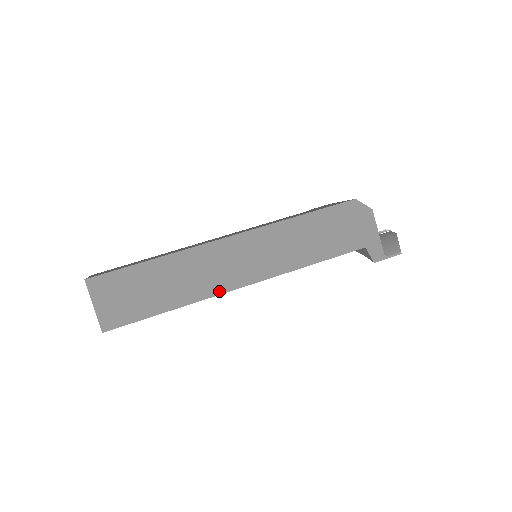
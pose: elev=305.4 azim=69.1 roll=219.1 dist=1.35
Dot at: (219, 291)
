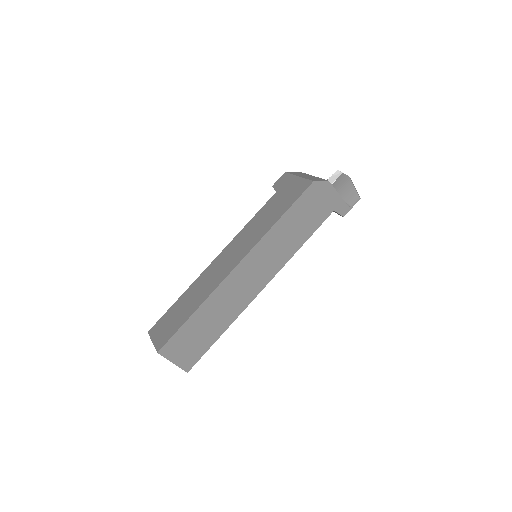
Dot at: (248, 303)
